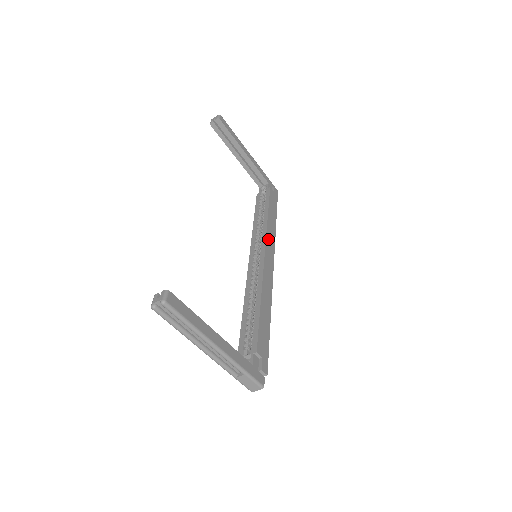
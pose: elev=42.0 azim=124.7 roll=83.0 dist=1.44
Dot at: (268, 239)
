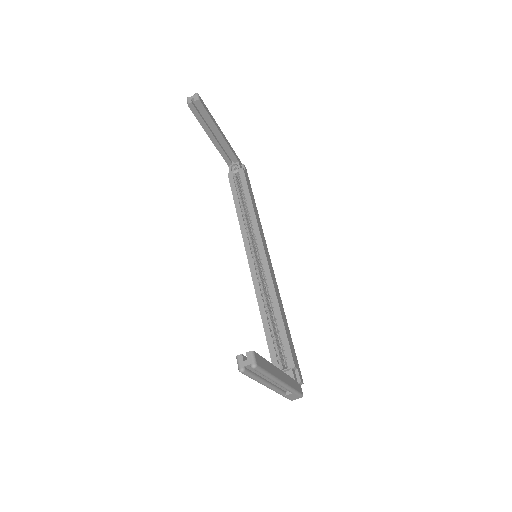
Dot at: (261, 234)
